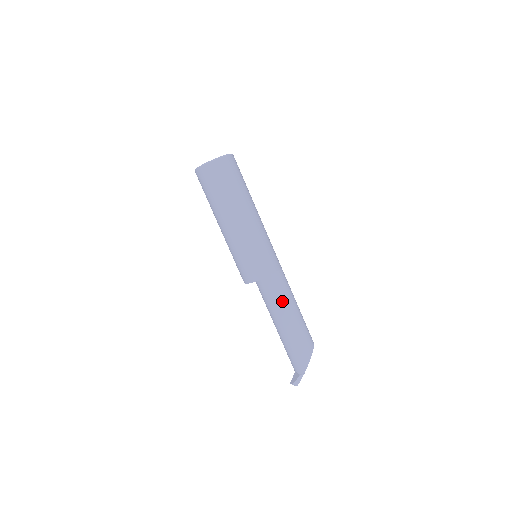
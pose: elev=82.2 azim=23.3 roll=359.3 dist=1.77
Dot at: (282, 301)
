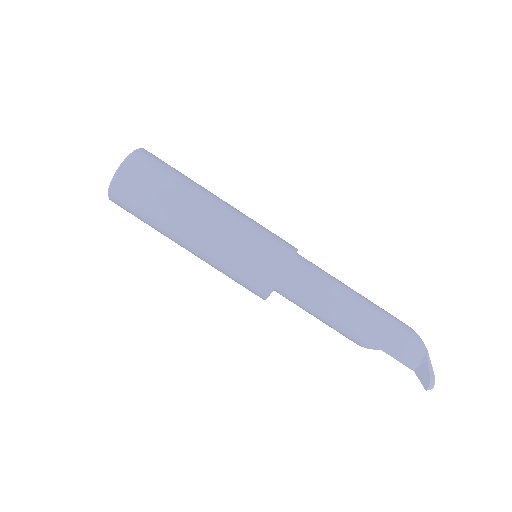
Dot at: (331, 278)
